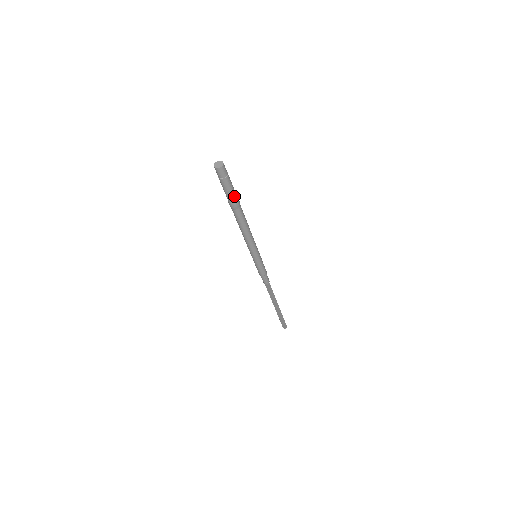
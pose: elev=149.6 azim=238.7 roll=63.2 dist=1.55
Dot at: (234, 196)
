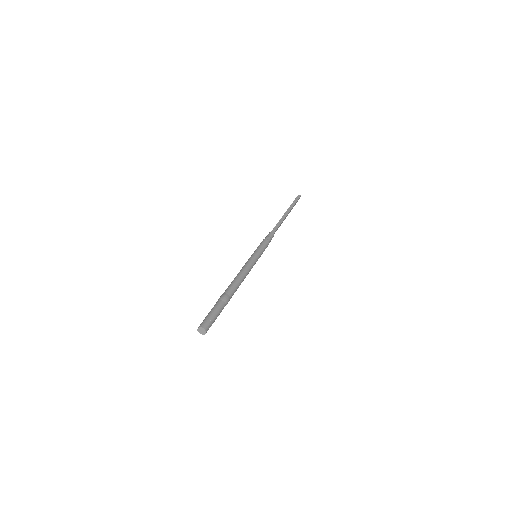
Dot at: occluded
